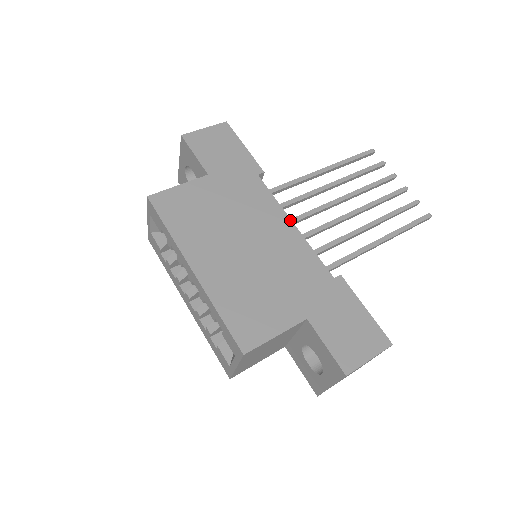
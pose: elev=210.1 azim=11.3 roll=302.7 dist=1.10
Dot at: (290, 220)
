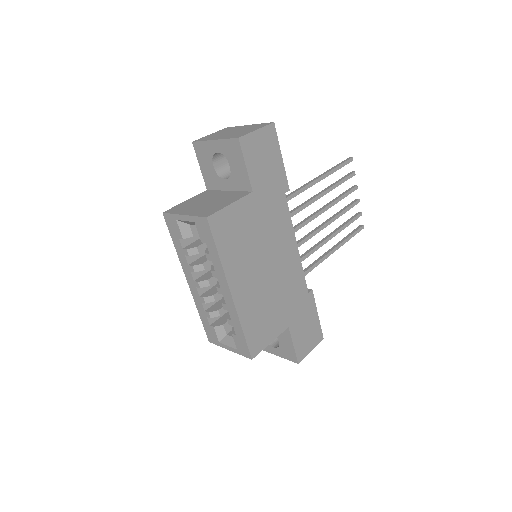
Dot at: (296, 242)
